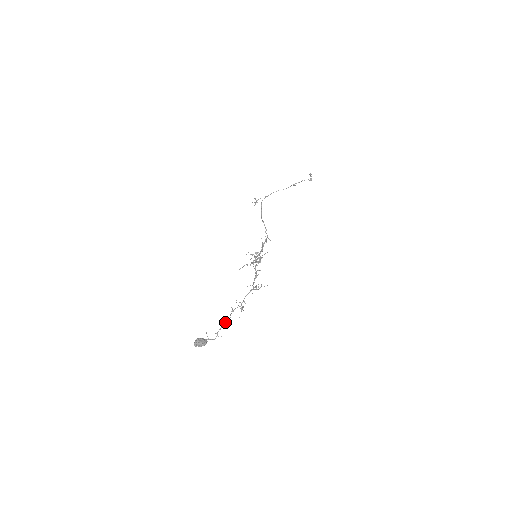
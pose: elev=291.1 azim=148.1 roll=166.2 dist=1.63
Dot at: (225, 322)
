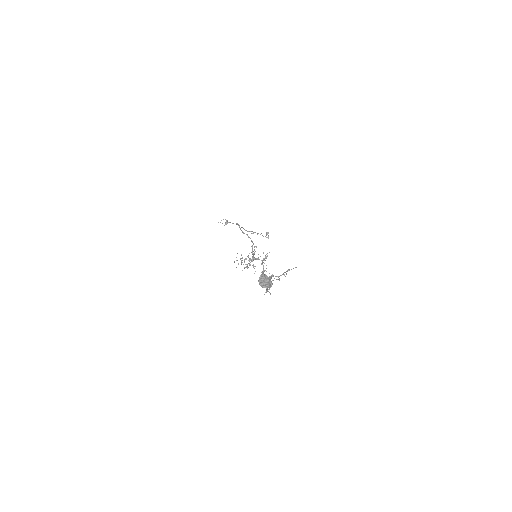
Dot at: occluded
